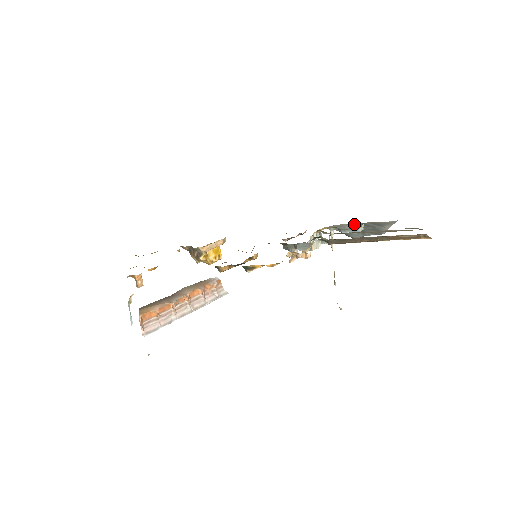
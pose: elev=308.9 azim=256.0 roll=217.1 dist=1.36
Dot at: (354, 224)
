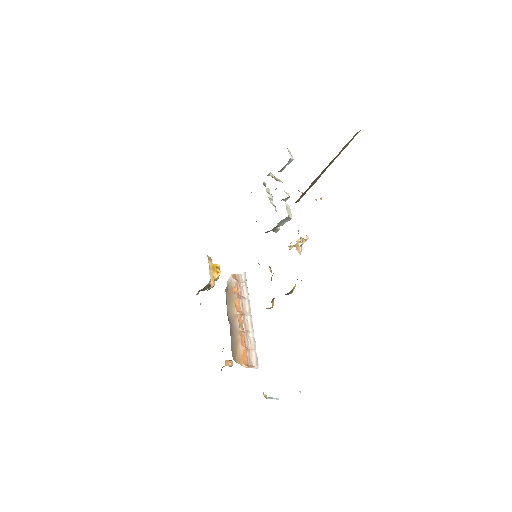
Dot at: occluded
